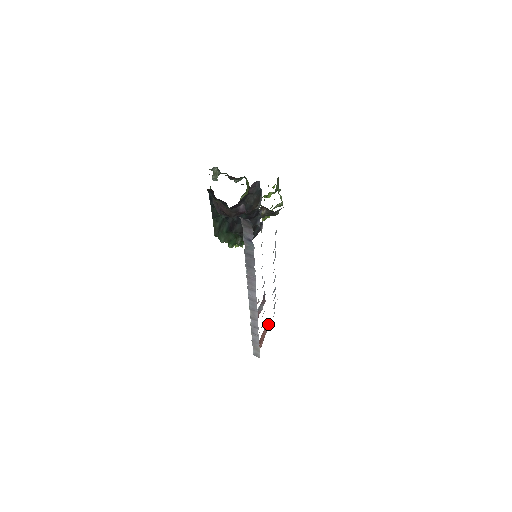
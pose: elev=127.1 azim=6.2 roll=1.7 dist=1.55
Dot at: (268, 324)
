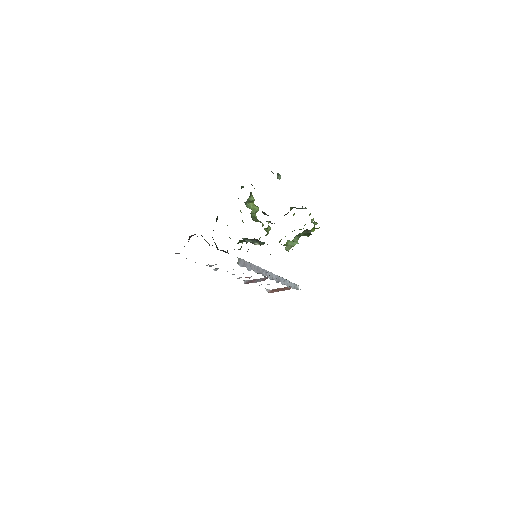
Dot at: occluded
